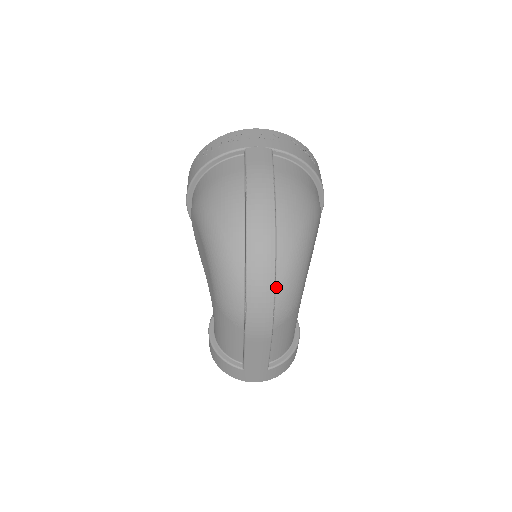
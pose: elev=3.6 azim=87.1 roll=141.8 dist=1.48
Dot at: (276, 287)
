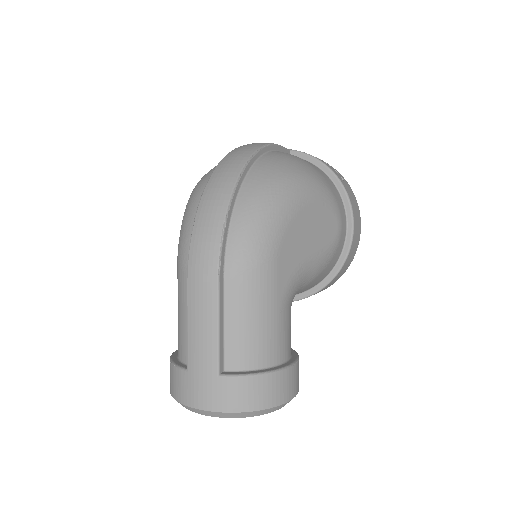
Dot at: (234, 211)
